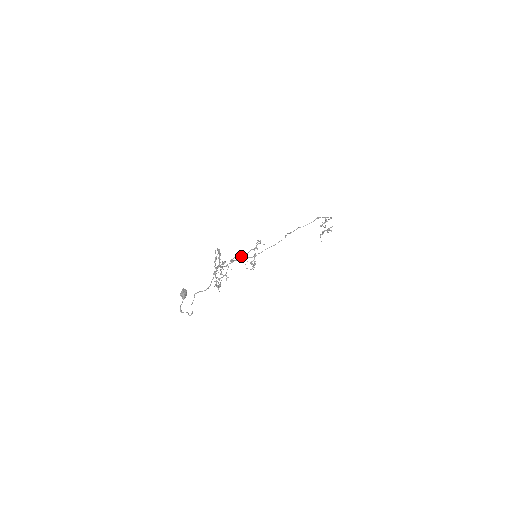
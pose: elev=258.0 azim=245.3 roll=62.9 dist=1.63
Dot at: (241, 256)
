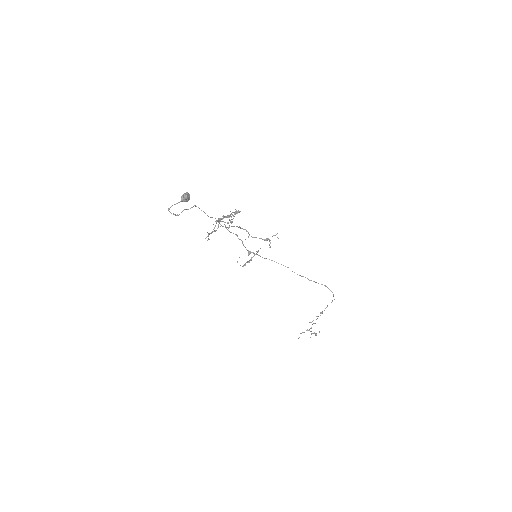
Dot at: (249, 234)
